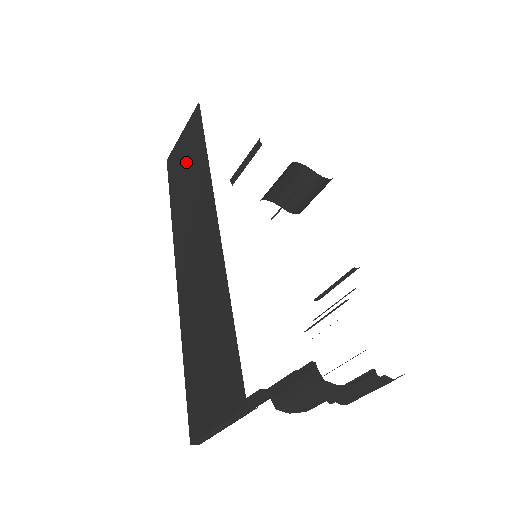
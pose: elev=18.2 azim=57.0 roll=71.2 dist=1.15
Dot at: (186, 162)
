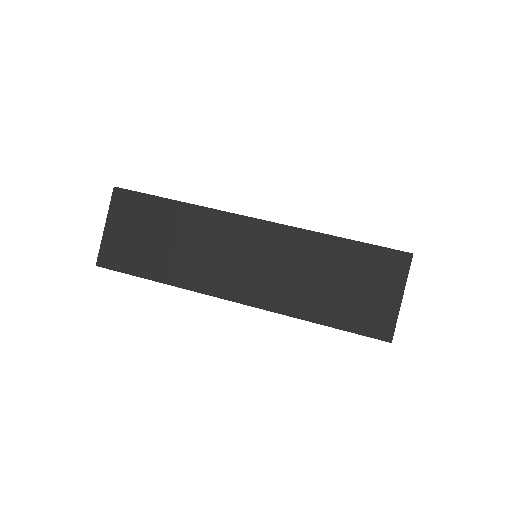
Dot at: (147, 234)
